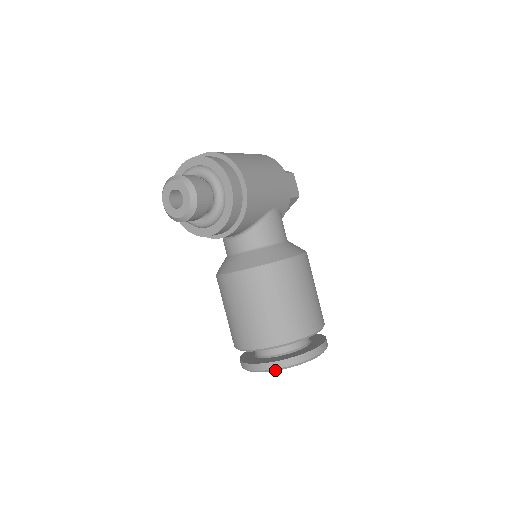
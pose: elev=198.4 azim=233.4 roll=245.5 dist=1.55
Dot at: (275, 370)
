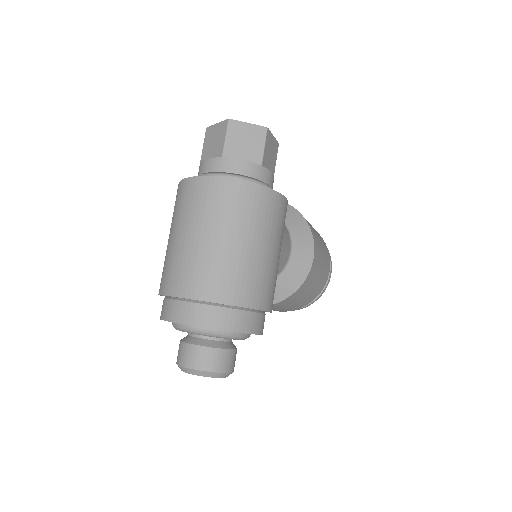
Dot at: occluded
